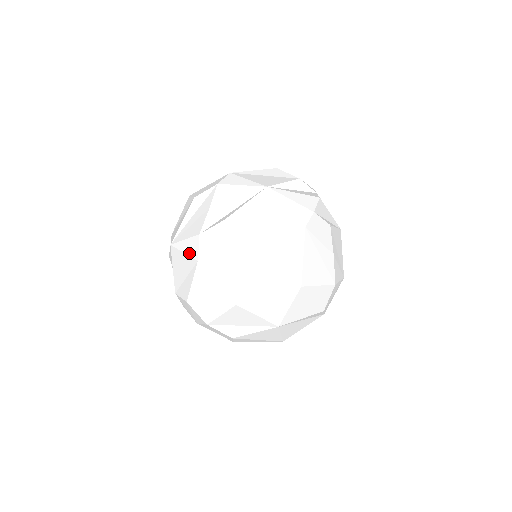
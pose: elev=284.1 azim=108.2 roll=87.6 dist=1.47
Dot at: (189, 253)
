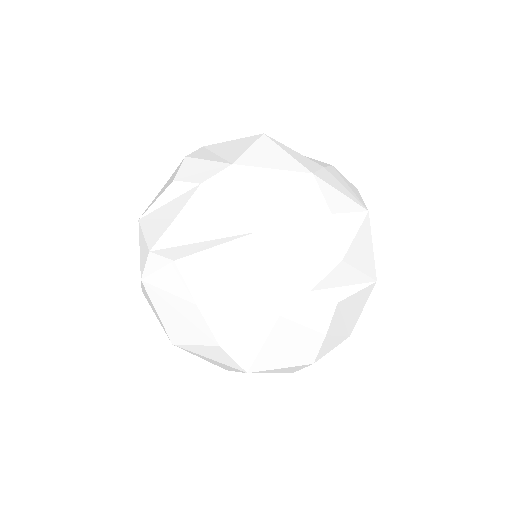
Dot at: (140, 258)
